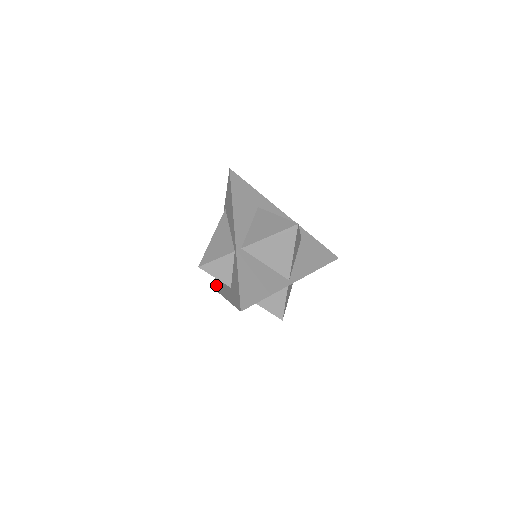
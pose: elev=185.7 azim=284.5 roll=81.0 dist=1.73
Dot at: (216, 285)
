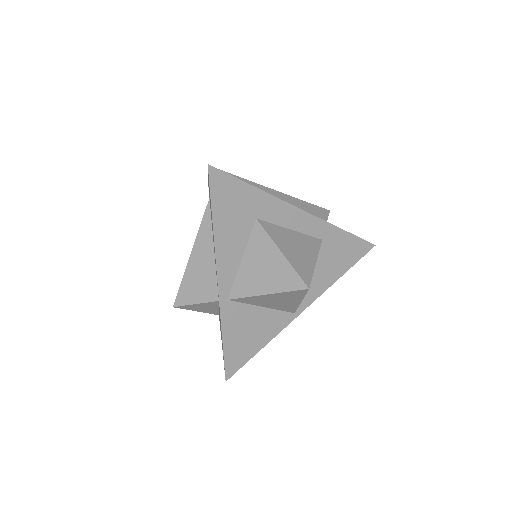
Dot at: occluded
